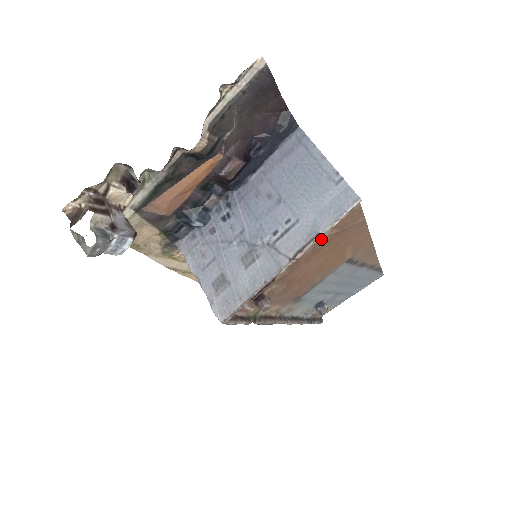
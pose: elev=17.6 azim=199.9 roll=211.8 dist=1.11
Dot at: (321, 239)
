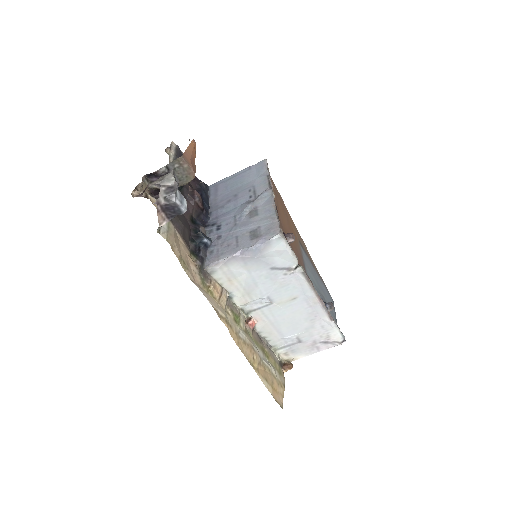
Dot at: occluded
